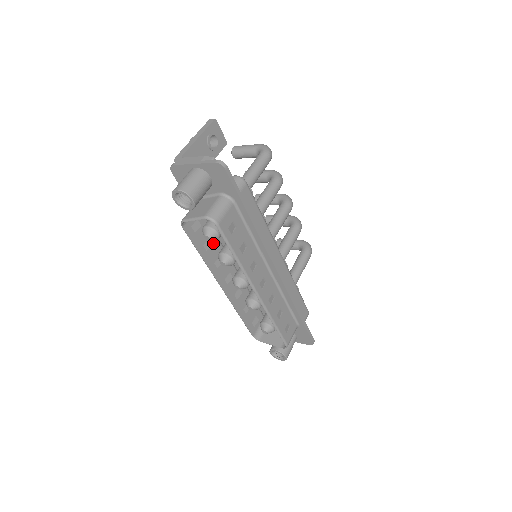
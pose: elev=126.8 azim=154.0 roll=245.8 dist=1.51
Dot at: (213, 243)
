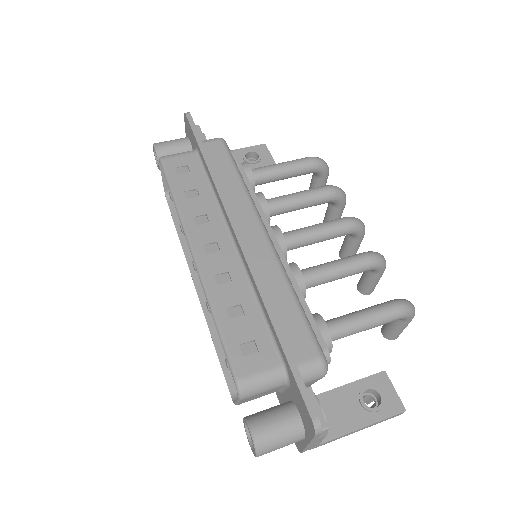
Dot at: occluded
